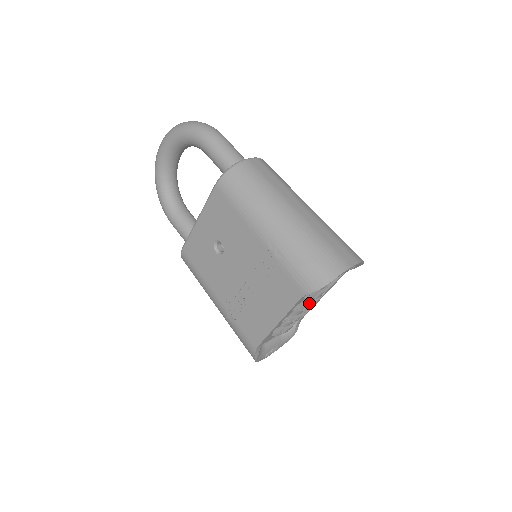
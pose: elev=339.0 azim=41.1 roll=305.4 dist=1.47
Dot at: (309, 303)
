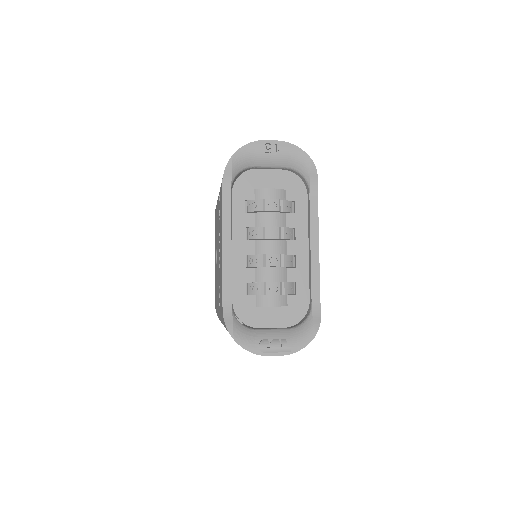
Dot at: (268, 227)
